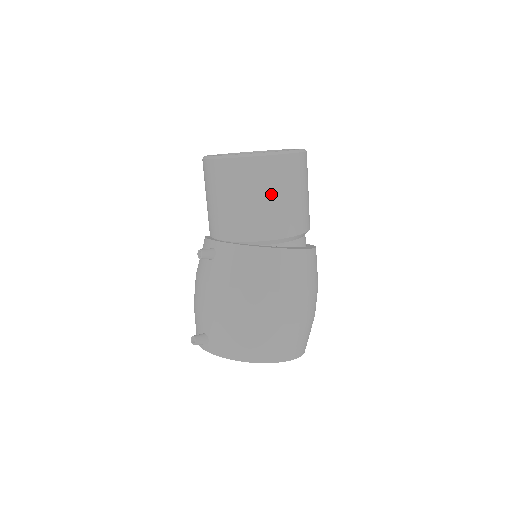
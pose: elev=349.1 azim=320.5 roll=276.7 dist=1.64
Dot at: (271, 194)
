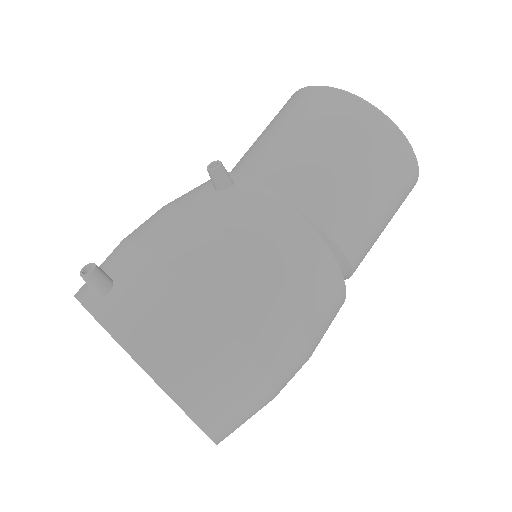
Dot at: (368, 175)
